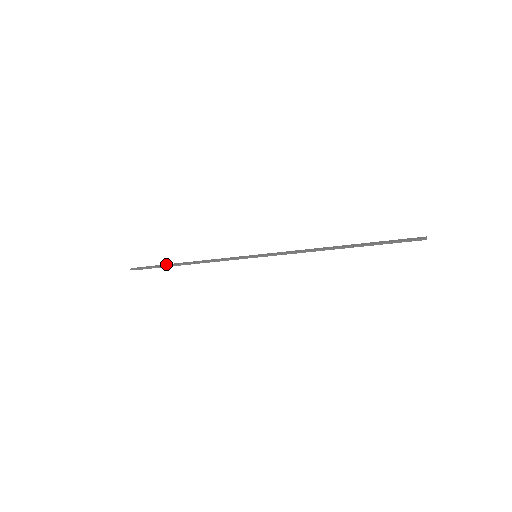
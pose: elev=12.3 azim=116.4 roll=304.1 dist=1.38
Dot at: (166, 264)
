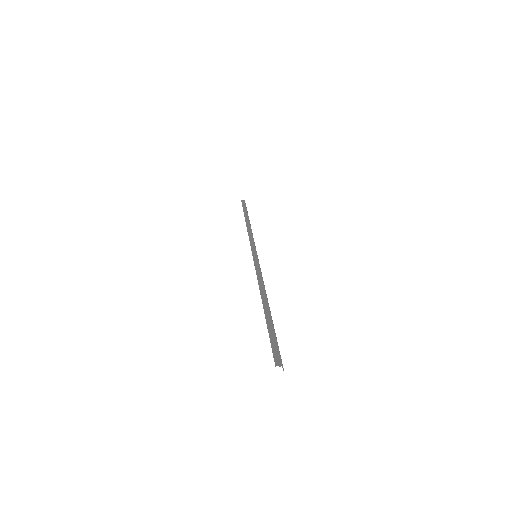
Dot at: (247, 213)
